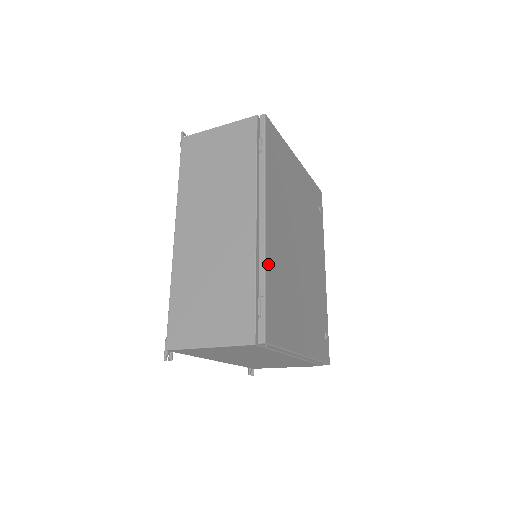
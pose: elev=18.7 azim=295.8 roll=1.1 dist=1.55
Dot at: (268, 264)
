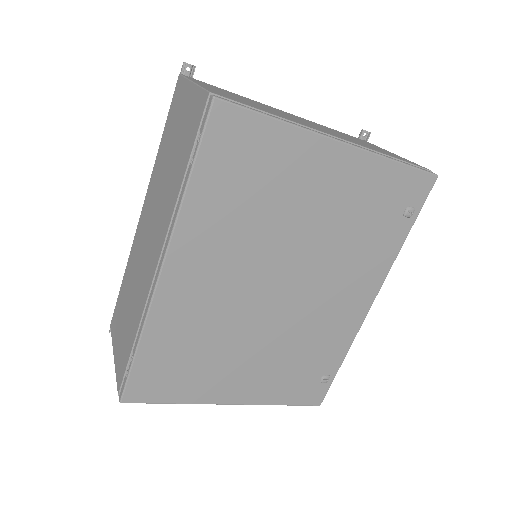
Dot at: (153, 325)
